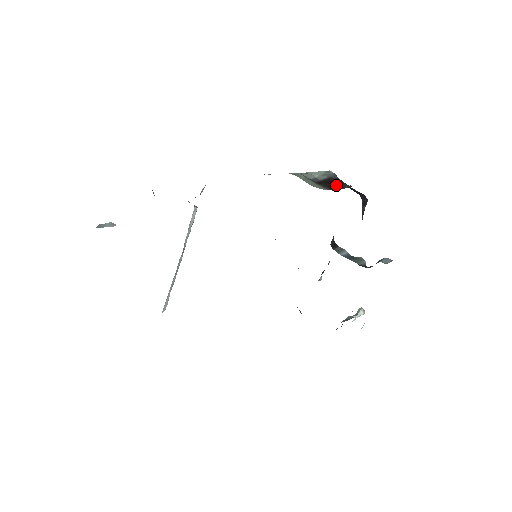
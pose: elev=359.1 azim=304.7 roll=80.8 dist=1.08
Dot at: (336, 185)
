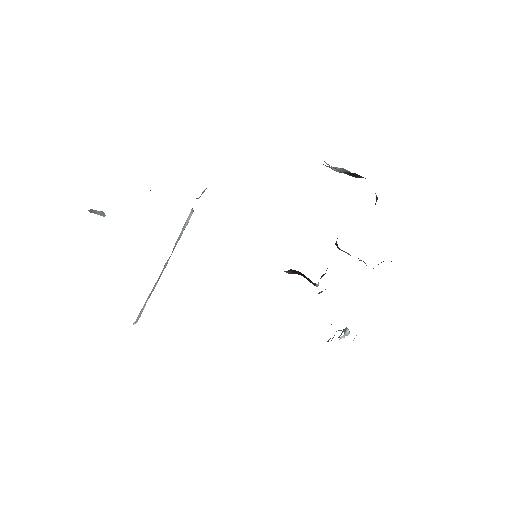
Dot at: (355, 175)
